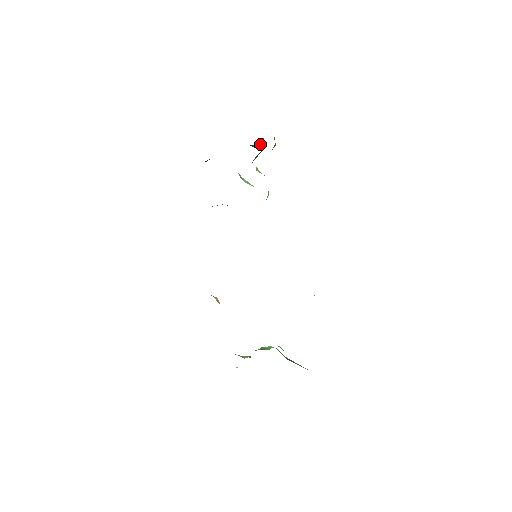
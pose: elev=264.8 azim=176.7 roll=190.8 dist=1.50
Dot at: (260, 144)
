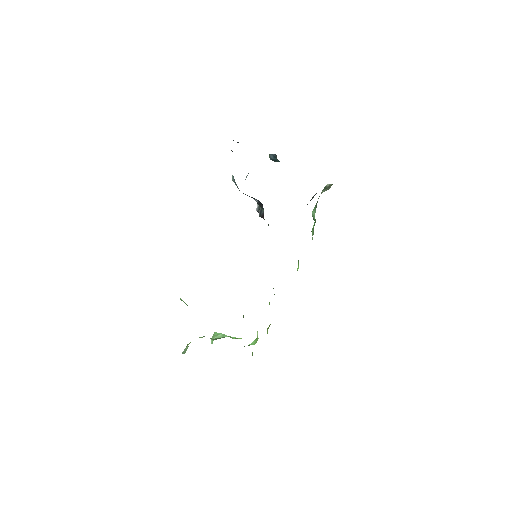
Dot at: occluded
